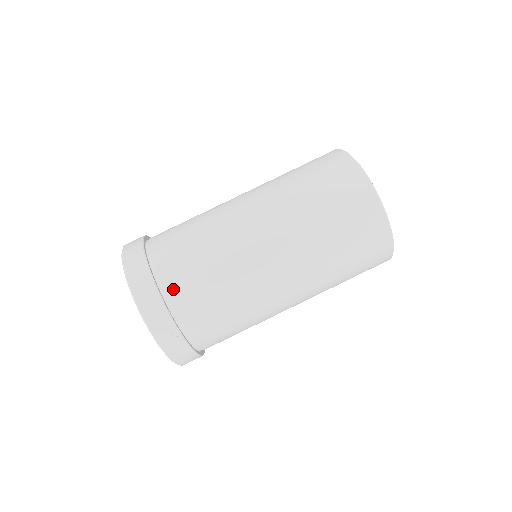
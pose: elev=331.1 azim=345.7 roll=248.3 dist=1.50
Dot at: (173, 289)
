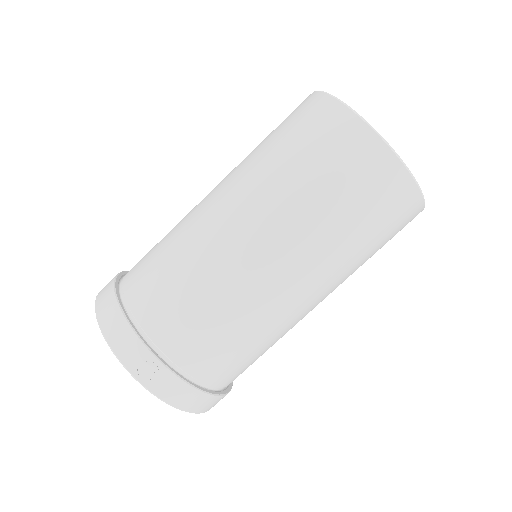
Dot at: (139, 305)
